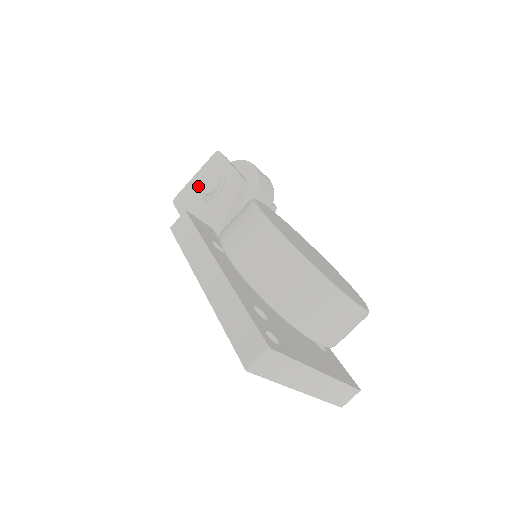
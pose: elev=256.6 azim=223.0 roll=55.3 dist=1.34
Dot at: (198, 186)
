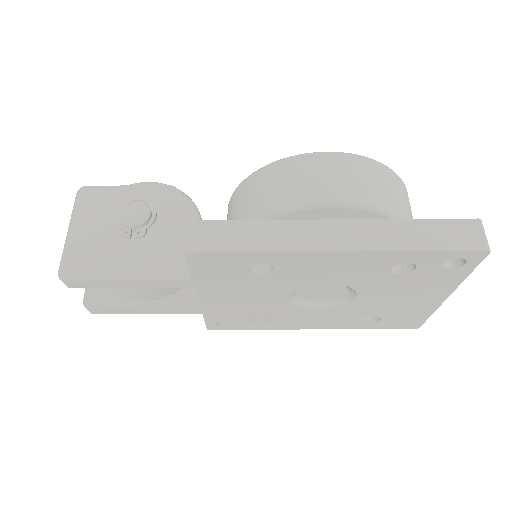
Dot at: (97, 234)
